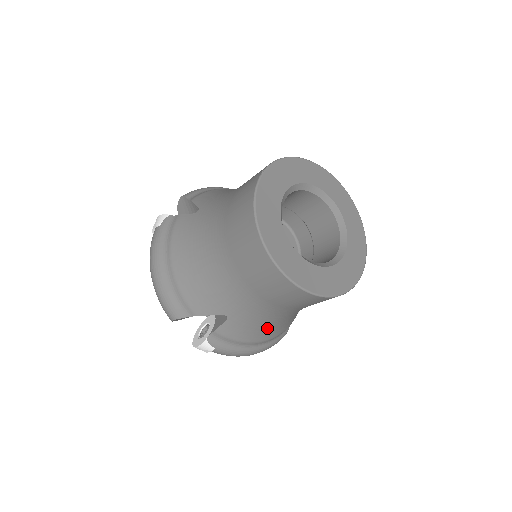
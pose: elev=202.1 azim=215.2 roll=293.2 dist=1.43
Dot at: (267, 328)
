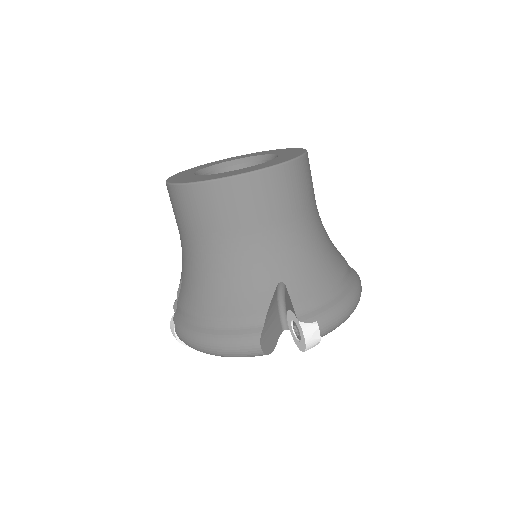
Dot at: (322, 261)
